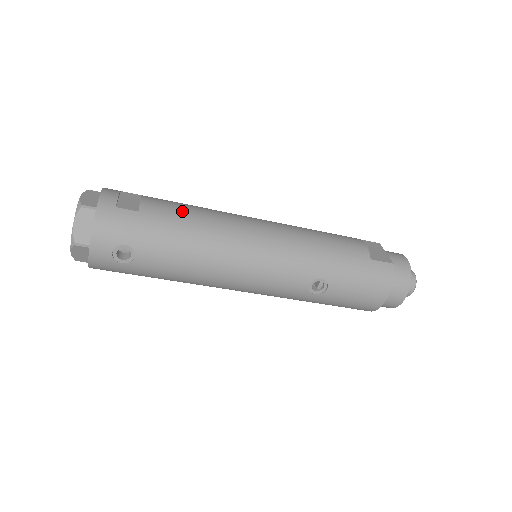
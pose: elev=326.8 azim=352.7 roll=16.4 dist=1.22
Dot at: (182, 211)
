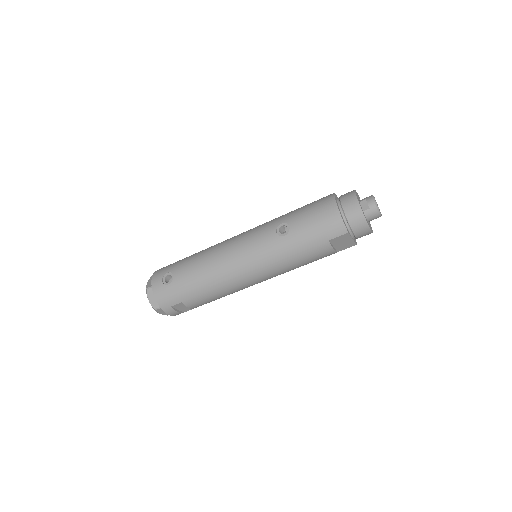
Dot at: occluded
